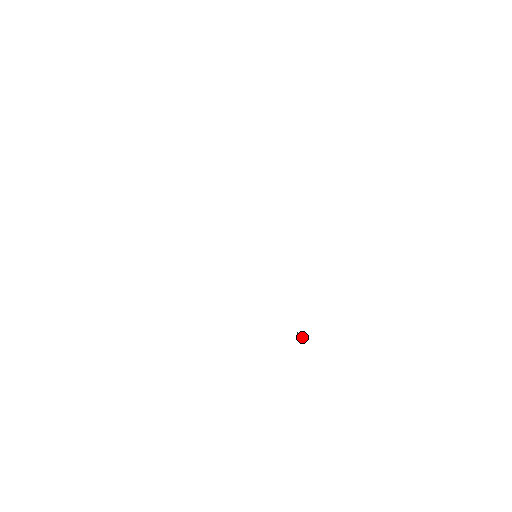
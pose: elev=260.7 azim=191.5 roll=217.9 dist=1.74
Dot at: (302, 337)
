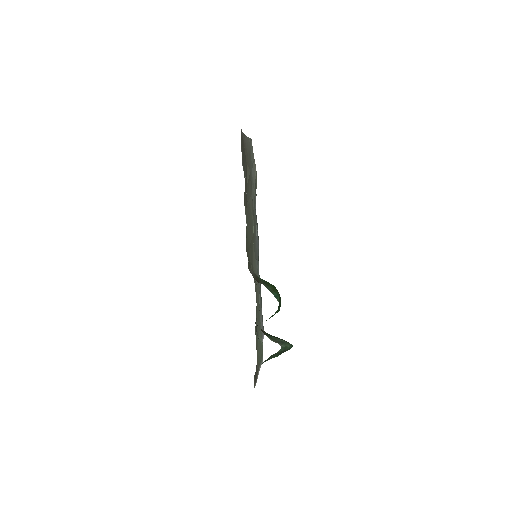
Dot at: (292, 346)
